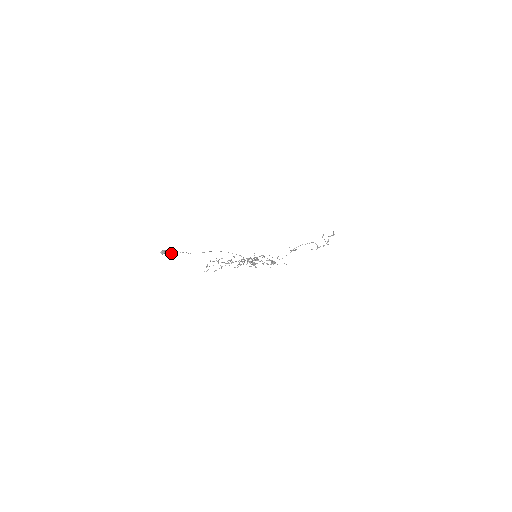
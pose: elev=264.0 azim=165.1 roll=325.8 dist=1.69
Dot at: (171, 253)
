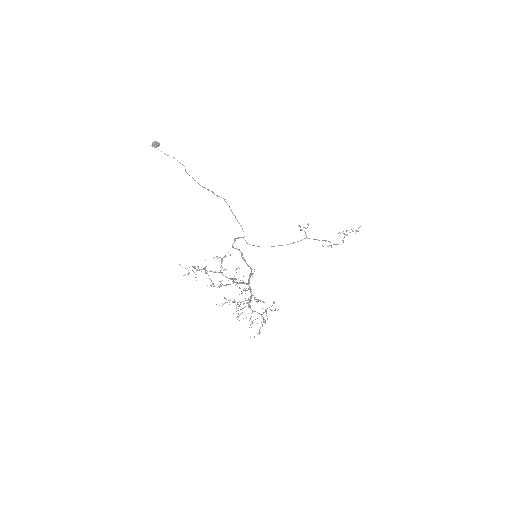
Dot at: occluded
